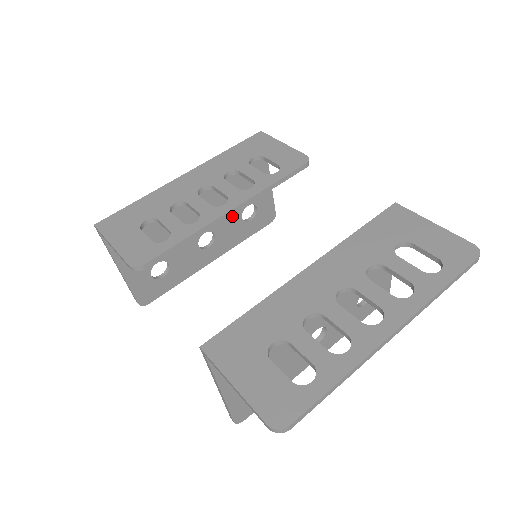
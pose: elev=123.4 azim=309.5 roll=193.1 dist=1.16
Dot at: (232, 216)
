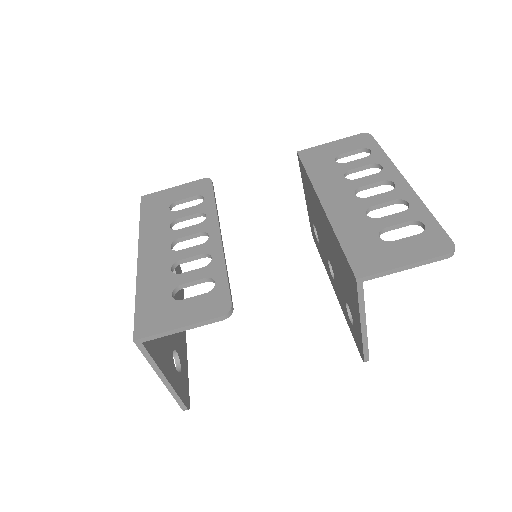
Dot at: occluded
